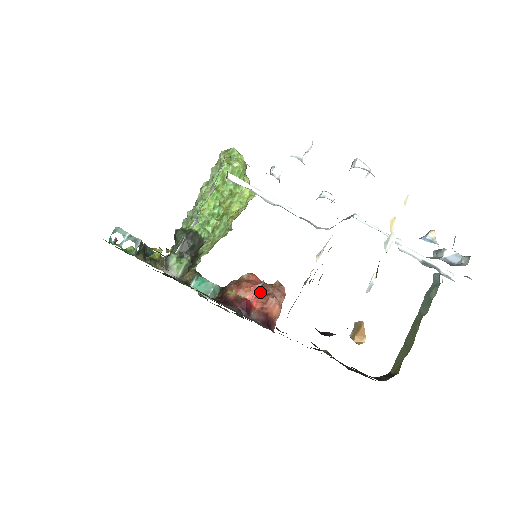
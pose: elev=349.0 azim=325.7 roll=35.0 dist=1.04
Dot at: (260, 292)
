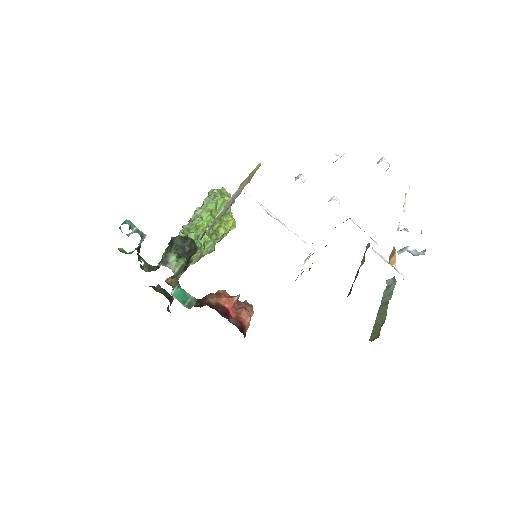
Dot at: (235, 305)
